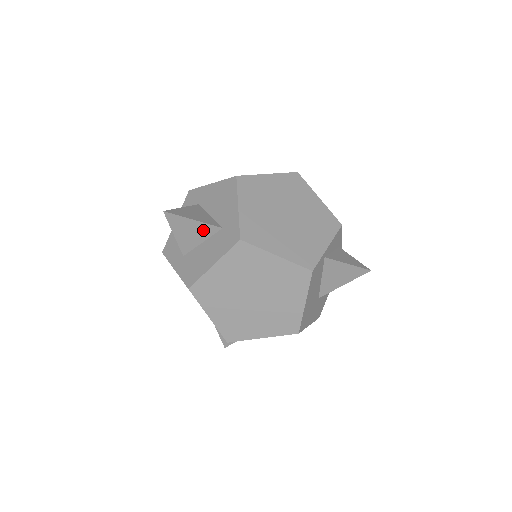
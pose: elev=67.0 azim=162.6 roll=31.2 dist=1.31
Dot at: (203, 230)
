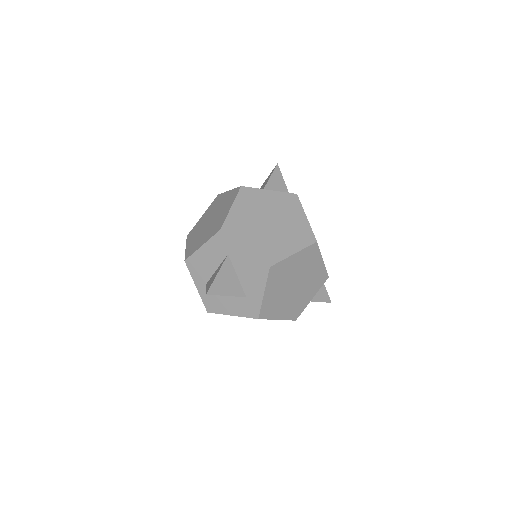
Dot at: occluded
